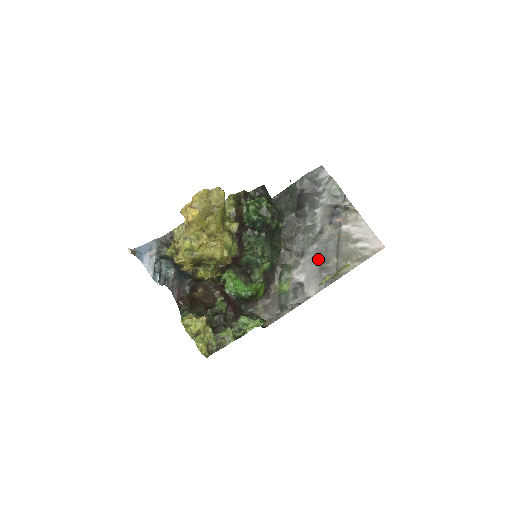
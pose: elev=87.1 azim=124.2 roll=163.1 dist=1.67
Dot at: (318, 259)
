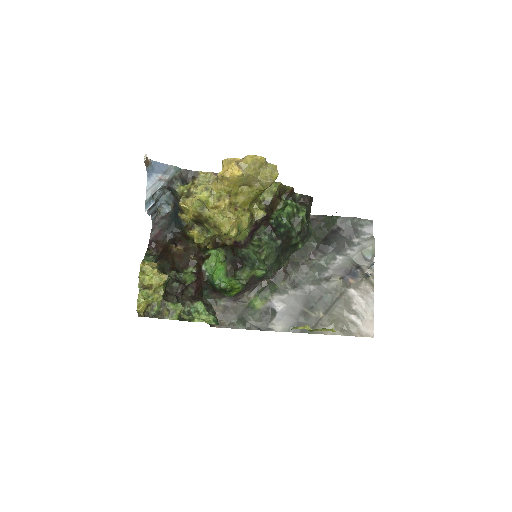
Dot at: (307, 301)
